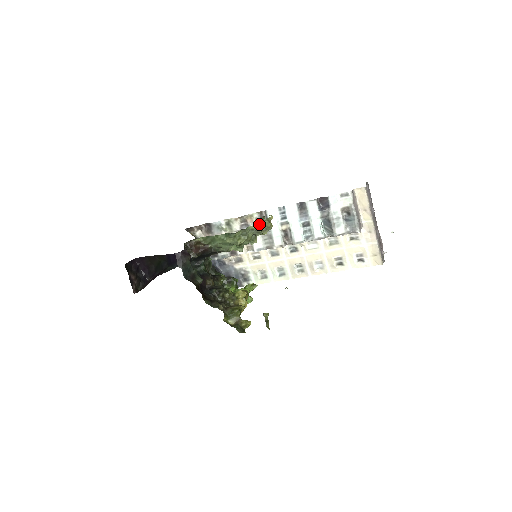
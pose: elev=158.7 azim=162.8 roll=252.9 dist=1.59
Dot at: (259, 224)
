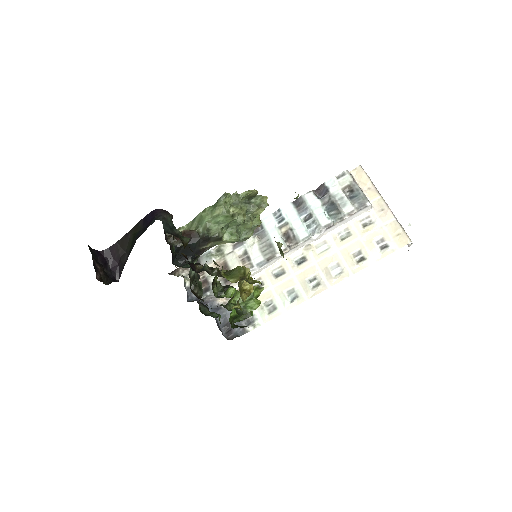
Dot at: (252, 190)
